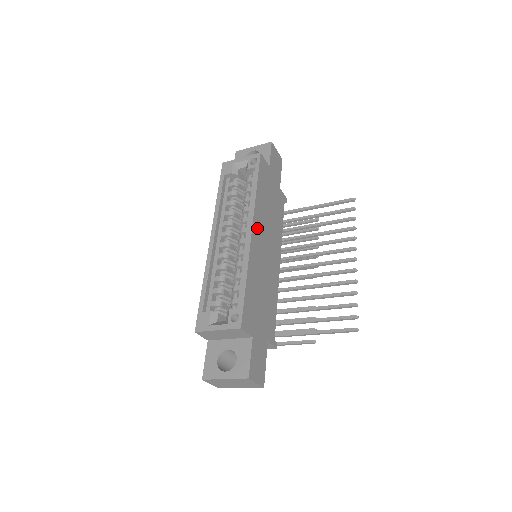
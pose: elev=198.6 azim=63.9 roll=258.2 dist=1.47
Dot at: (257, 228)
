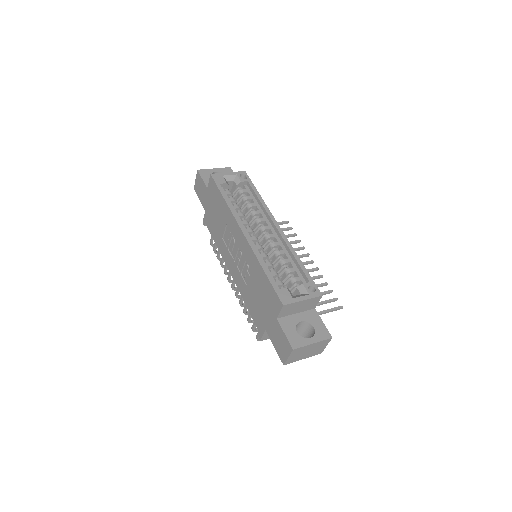
Dot at: occluded
